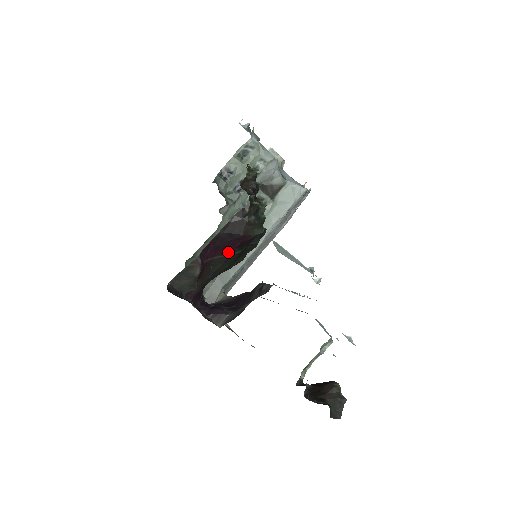
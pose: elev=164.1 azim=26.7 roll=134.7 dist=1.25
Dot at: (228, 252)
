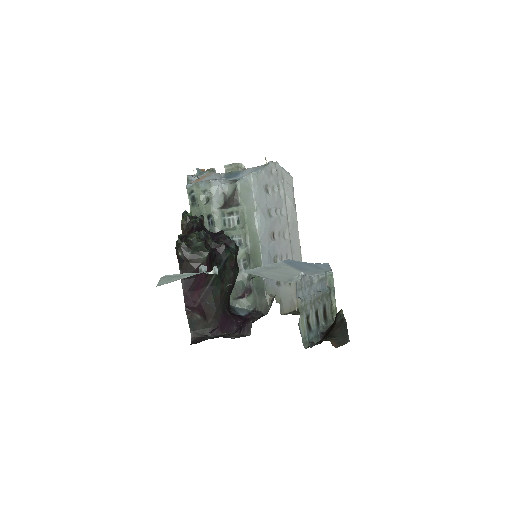
Dot at: (205, 285)
